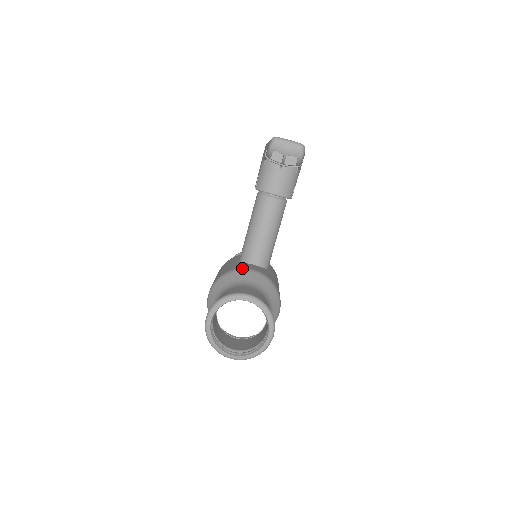
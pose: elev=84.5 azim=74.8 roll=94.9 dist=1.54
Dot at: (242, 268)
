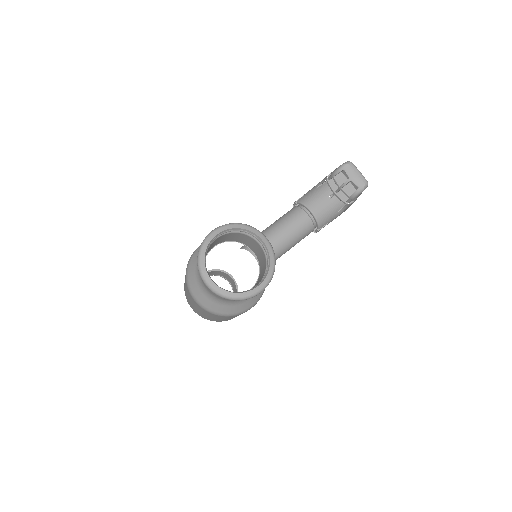
Dot at: occluded
